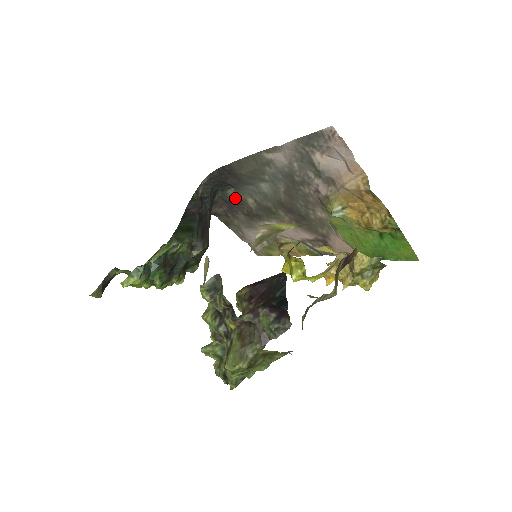
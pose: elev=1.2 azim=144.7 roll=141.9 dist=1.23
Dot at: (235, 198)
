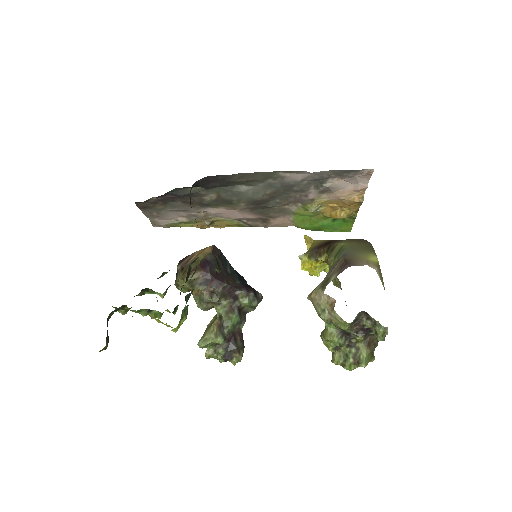
Dot at: (192, 193)
